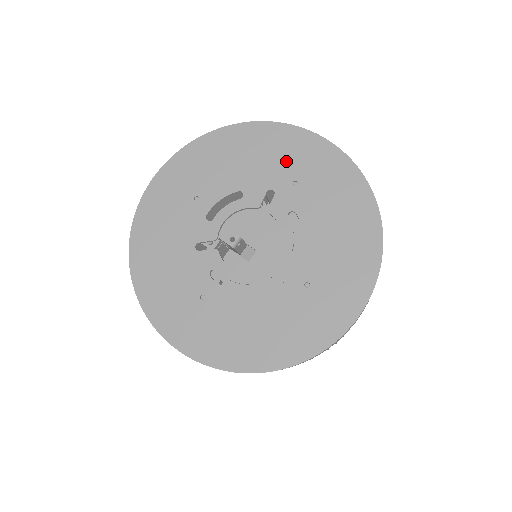
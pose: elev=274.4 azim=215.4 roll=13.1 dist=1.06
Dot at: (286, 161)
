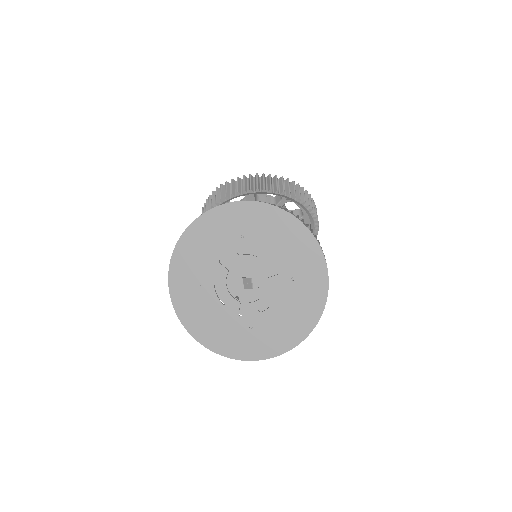
Dot at: (300, 264)
